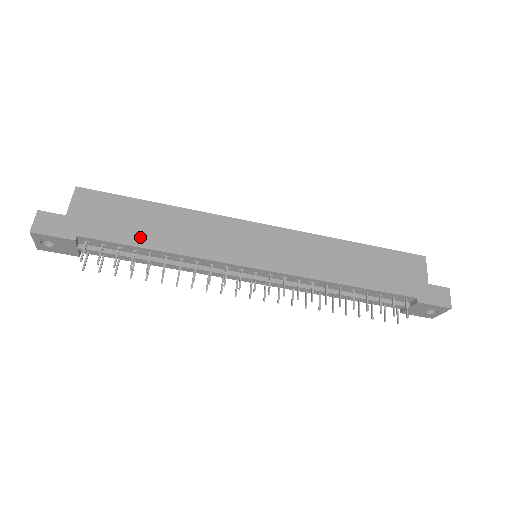
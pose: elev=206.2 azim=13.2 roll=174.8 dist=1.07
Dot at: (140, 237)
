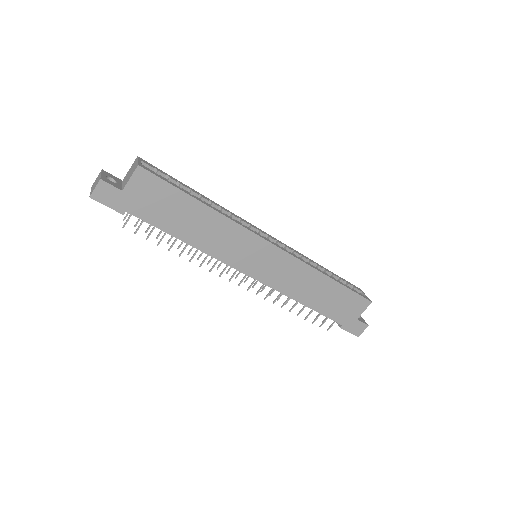
Dot at: (175, 227)
